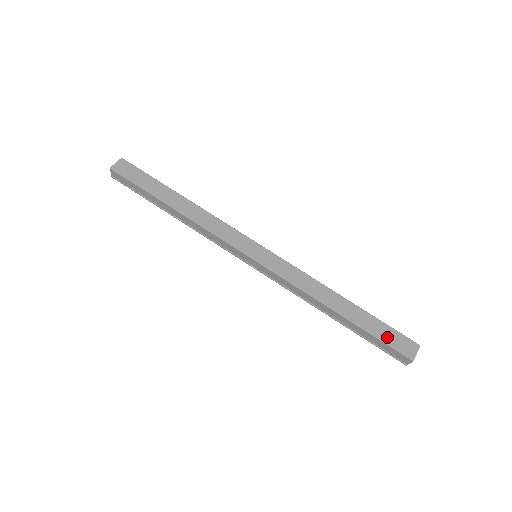
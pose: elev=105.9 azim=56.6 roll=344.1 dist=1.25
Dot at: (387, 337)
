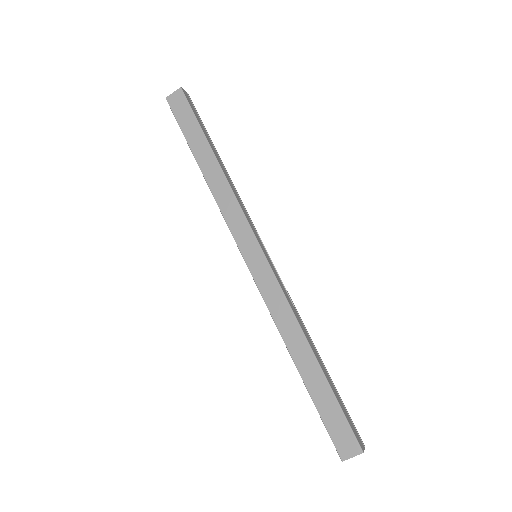
Dot at: (331, 420)
